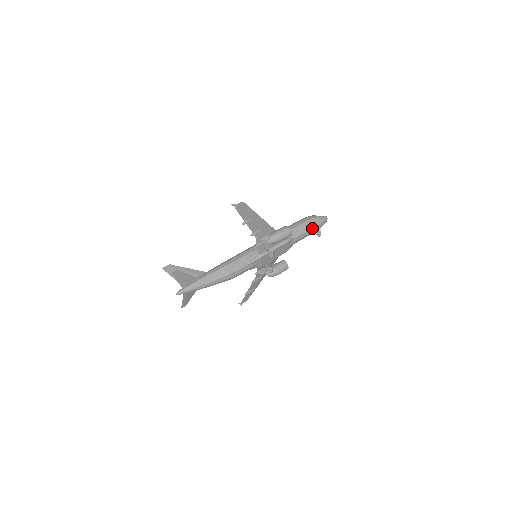
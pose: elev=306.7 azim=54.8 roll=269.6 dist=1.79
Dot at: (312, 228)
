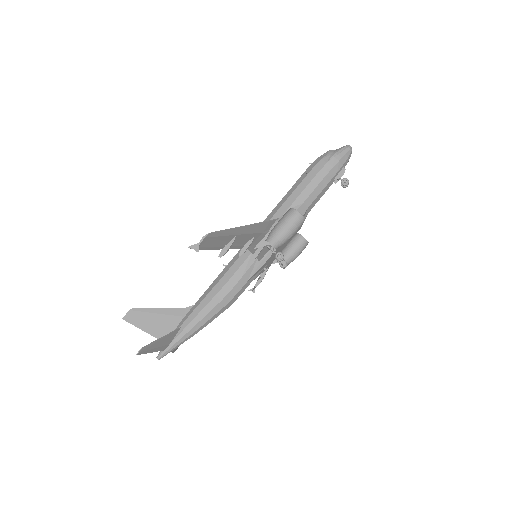
Dot at: (332, 178)
